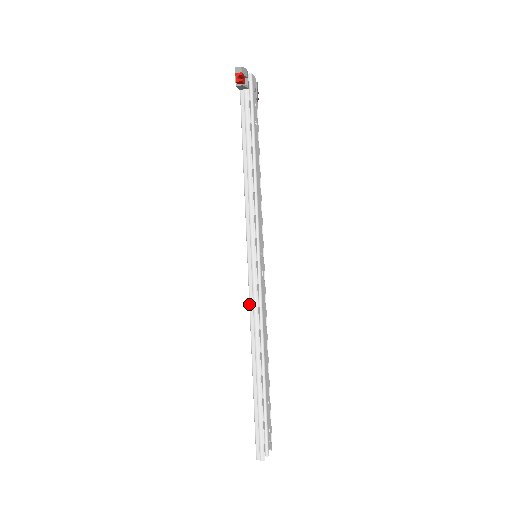
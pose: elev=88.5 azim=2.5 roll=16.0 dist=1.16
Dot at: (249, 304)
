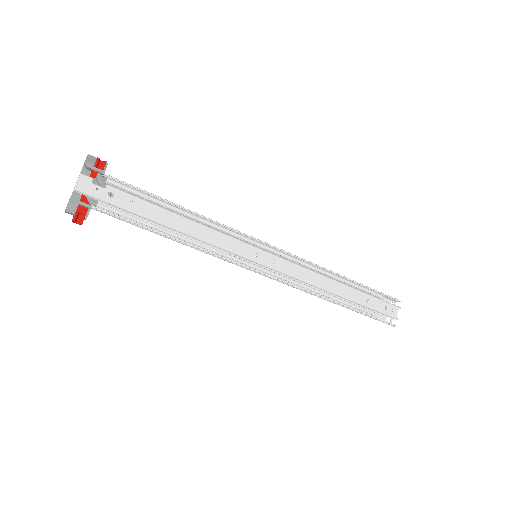
Dot at: occluded
